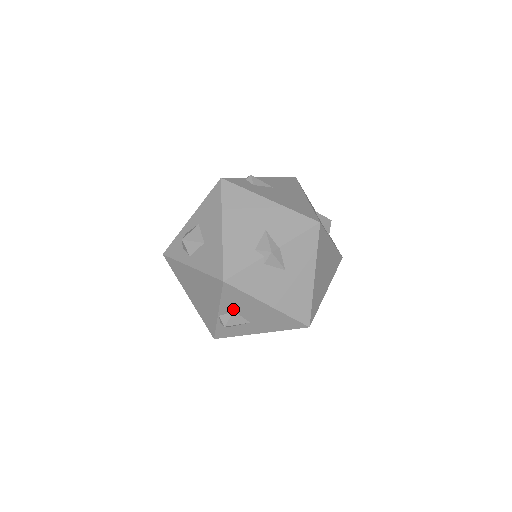
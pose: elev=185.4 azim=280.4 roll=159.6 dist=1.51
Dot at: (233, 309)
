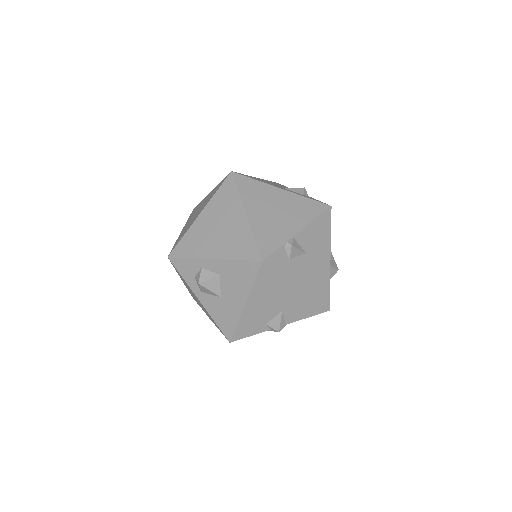
Dot at: occluded
